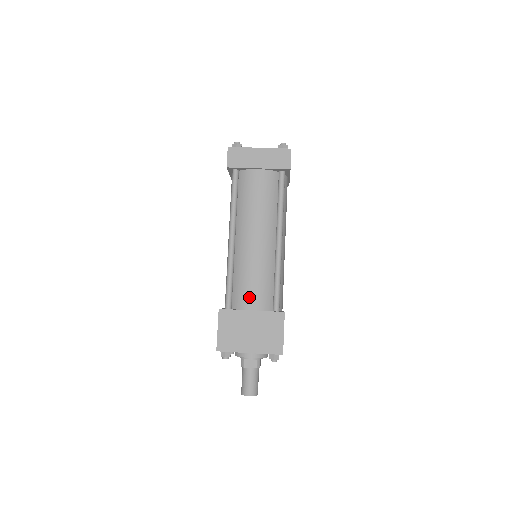
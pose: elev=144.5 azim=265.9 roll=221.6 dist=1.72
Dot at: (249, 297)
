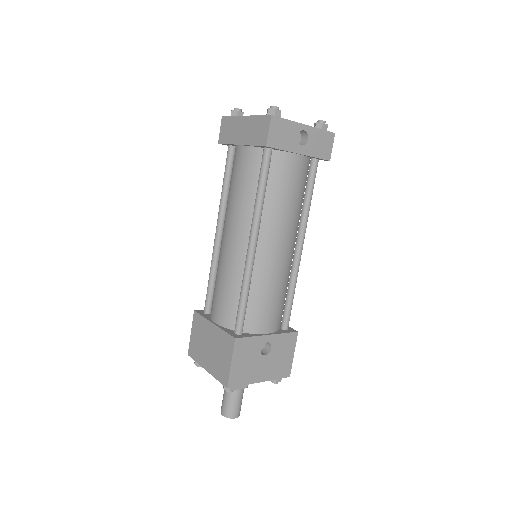
Dot at: (216, 307)
